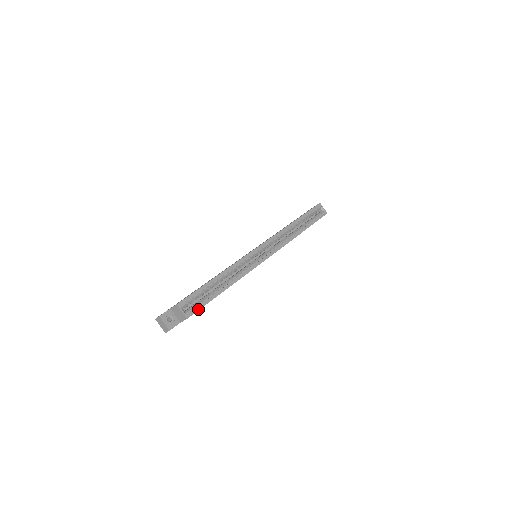
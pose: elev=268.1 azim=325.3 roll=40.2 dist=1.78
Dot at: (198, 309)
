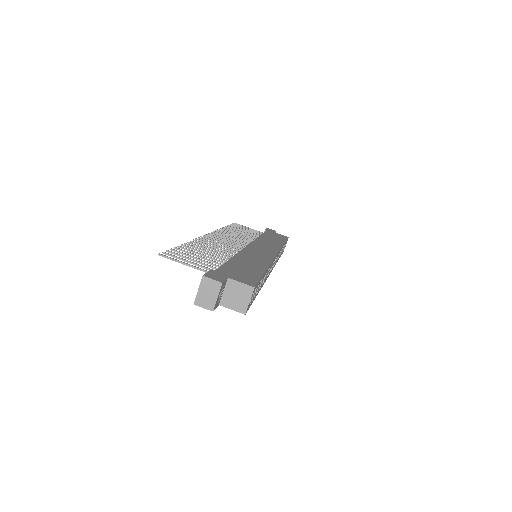
Dot at: (250, 305)
